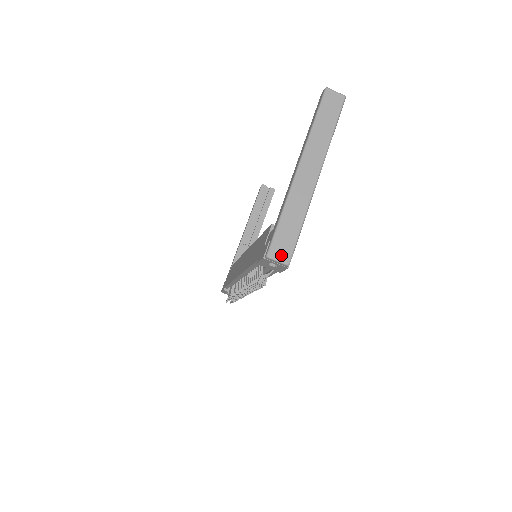
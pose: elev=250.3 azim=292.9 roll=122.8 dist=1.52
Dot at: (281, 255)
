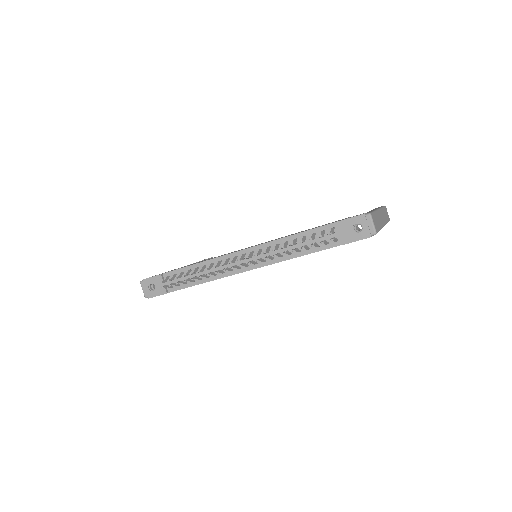
Dot at: (375, 224)
